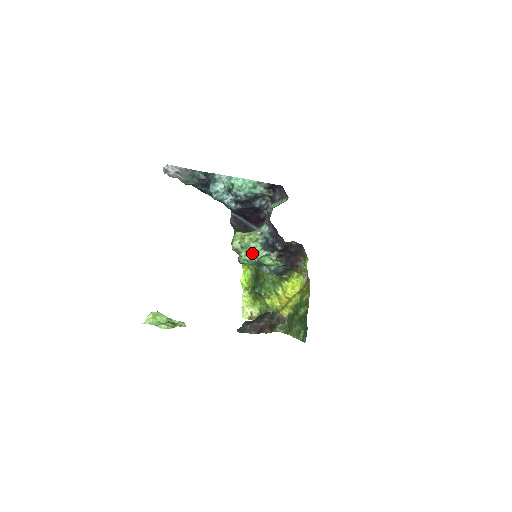
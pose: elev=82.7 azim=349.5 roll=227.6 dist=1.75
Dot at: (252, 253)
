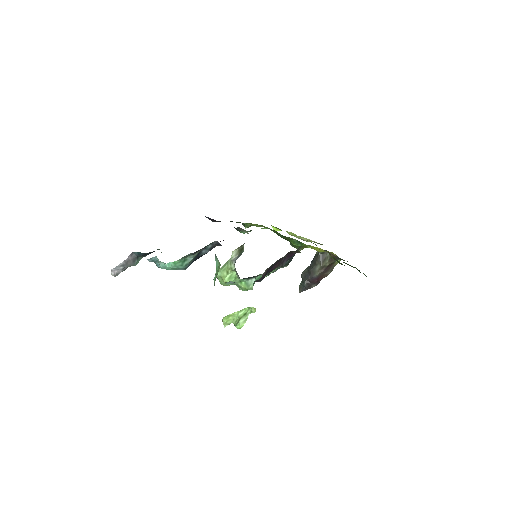
Dot at: (243, 287)
